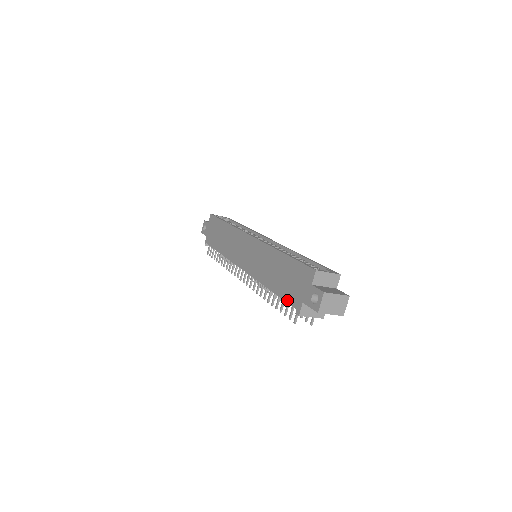
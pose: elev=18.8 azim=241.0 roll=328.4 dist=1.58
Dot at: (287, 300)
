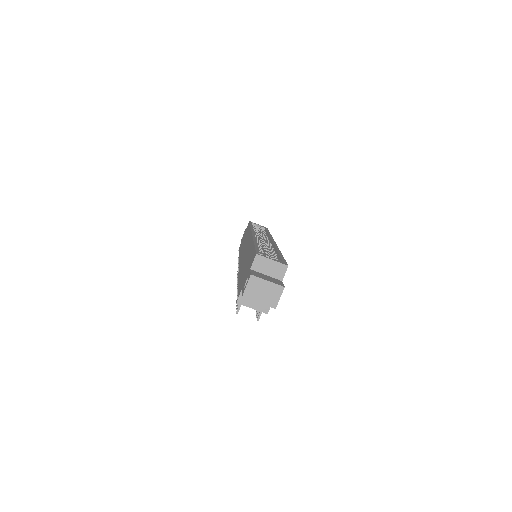
Dot at: (239, 289)
